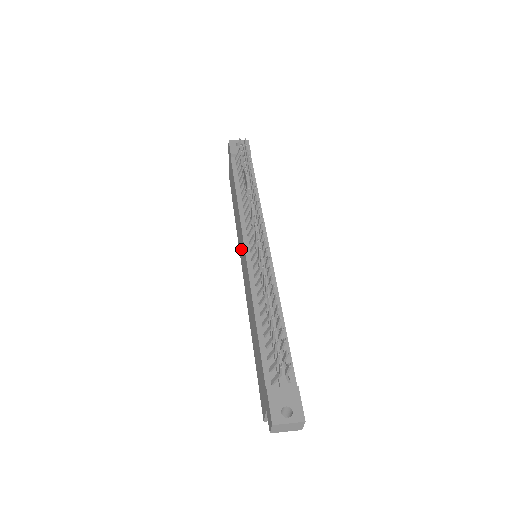
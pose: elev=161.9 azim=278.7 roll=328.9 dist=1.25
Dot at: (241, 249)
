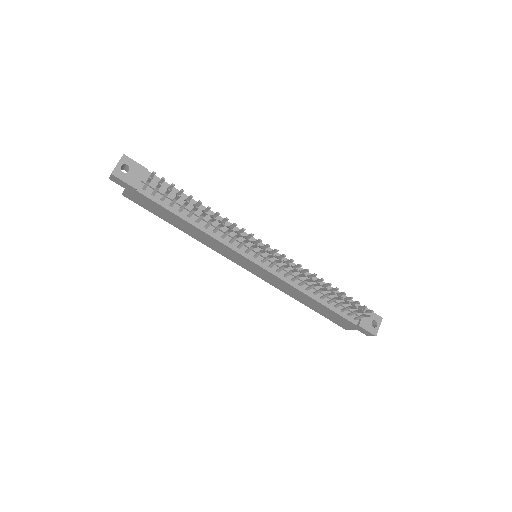
Dot at: (236, 259)
